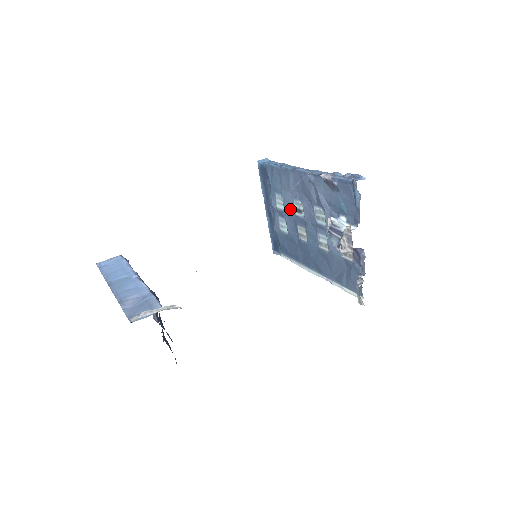
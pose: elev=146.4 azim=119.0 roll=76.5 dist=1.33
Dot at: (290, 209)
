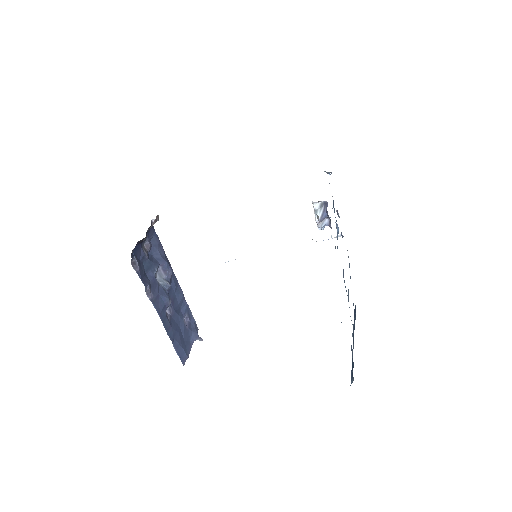
Dot at: (348, 297)
